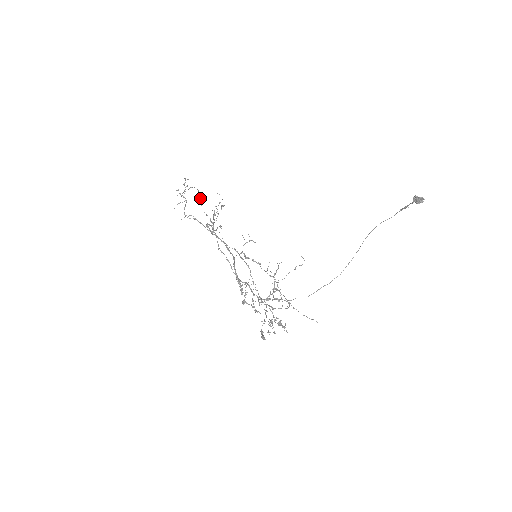
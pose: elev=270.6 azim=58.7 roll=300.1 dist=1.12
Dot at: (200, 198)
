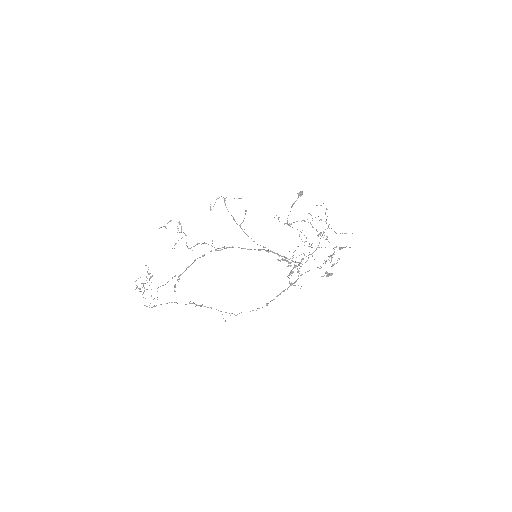
Dot at: occluded
